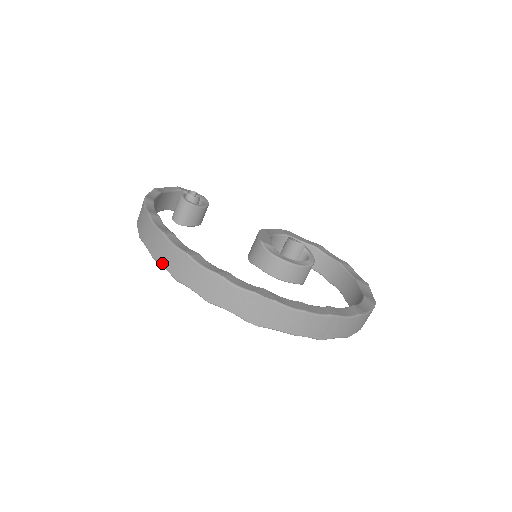
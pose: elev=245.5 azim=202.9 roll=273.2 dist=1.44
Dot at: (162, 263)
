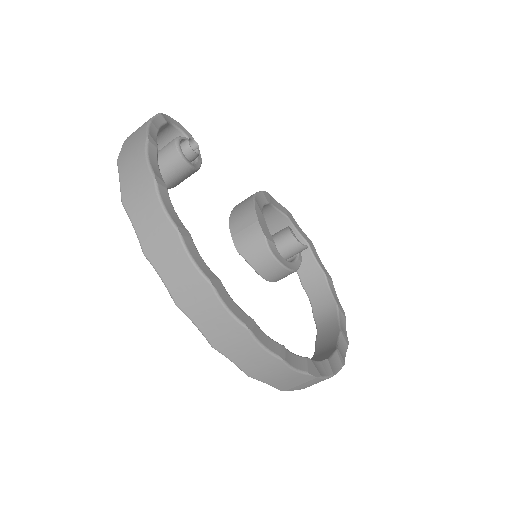
Dot at: (196, 321)
